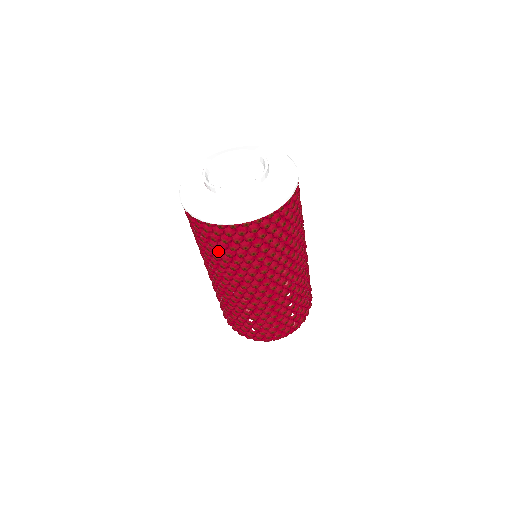
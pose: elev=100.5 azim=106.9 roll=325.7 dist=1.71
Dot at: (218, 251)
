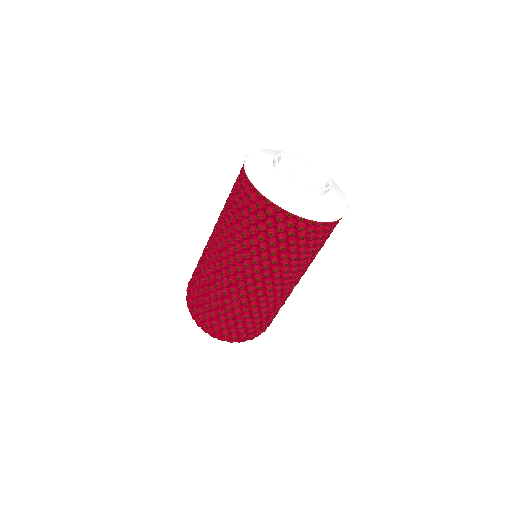
Dot at: (234, 207)
